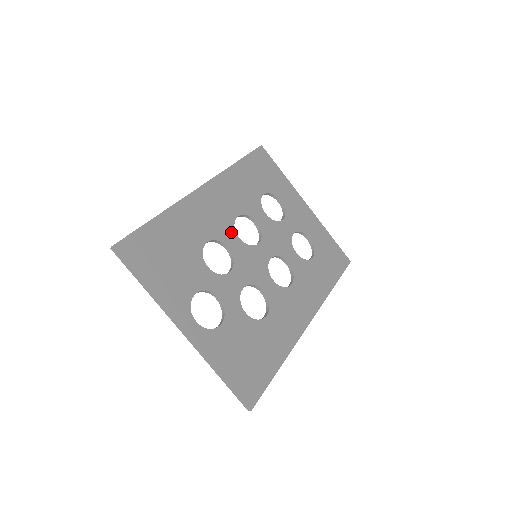
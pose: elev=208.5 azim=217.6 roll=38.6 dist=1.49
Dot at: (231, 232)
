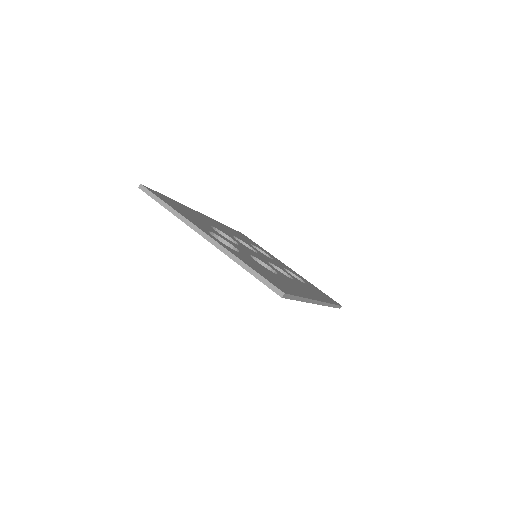
Dot at: (231, 236)
